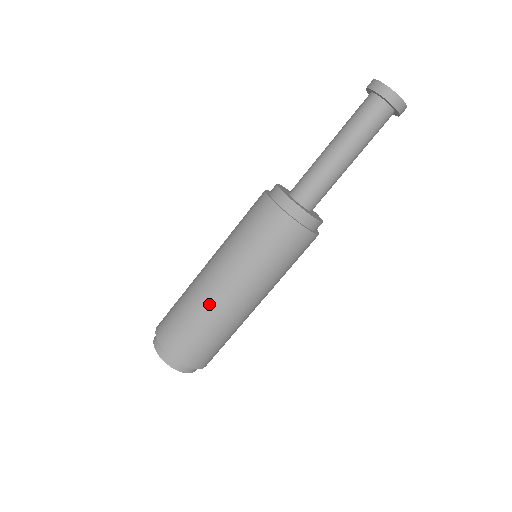
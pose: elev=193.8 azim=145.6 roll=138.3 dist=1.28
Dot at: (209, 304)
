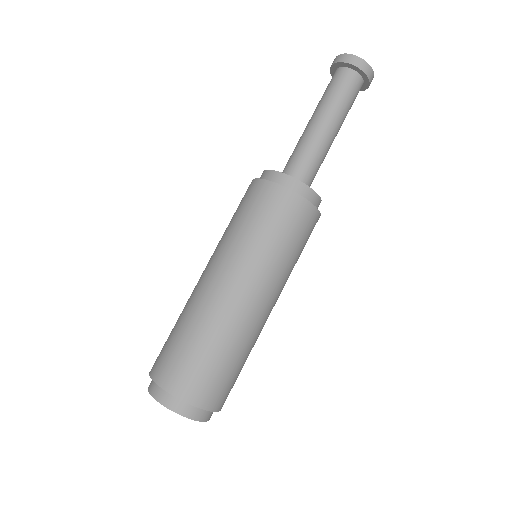
Dot at: (227, 319)
